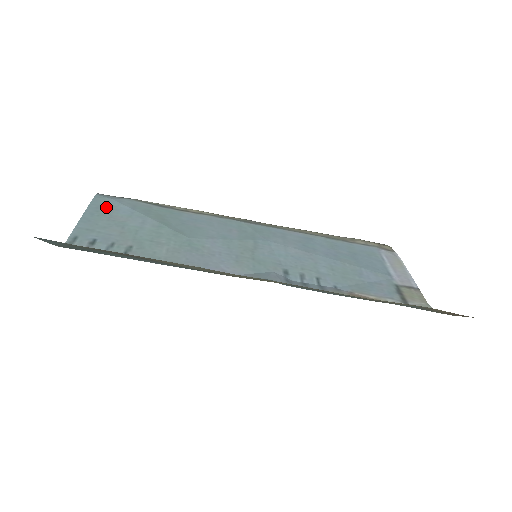
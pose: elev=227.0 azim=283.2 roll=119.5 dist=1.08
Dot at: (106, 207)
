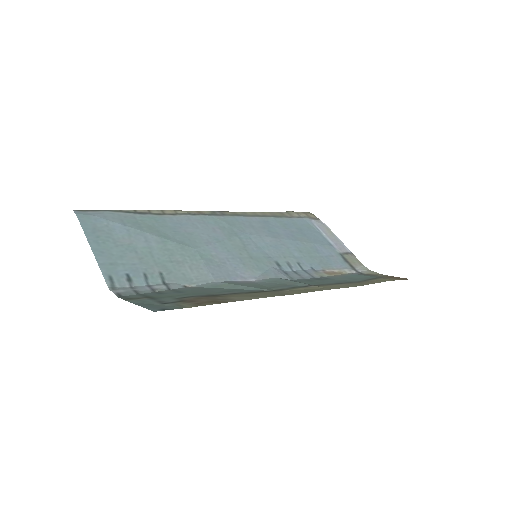
Dot at: (100, 229)
